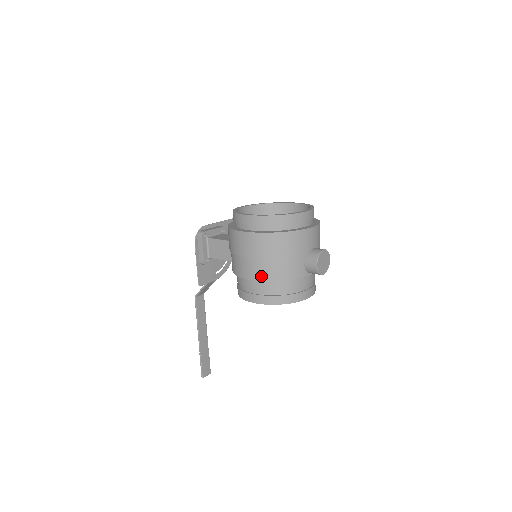
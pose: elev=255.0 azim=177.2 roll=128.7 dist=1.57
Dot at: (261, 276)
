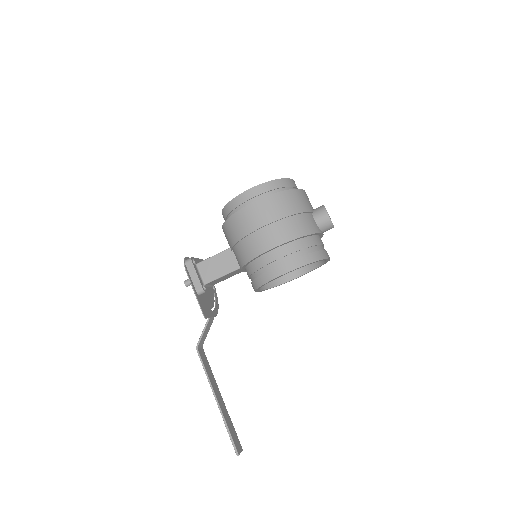
Dot at: (286, 237)
